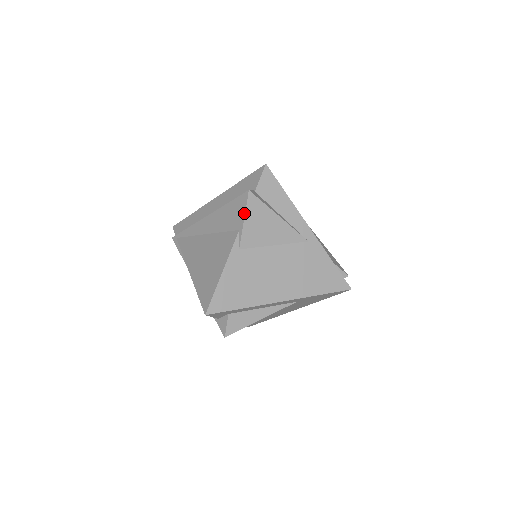
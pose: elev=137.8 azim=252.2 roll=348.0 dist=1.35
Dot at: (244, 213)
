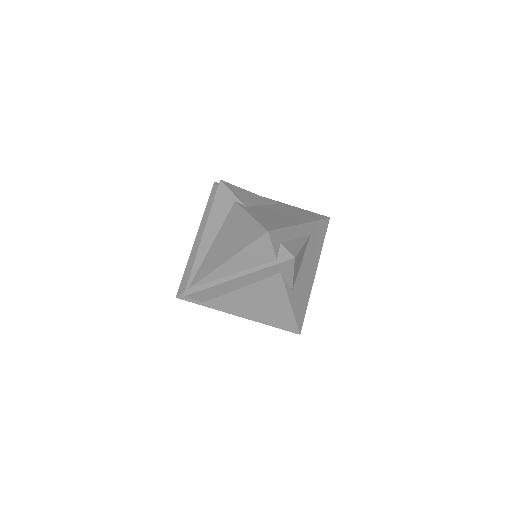
Dot at: (229, 190)
